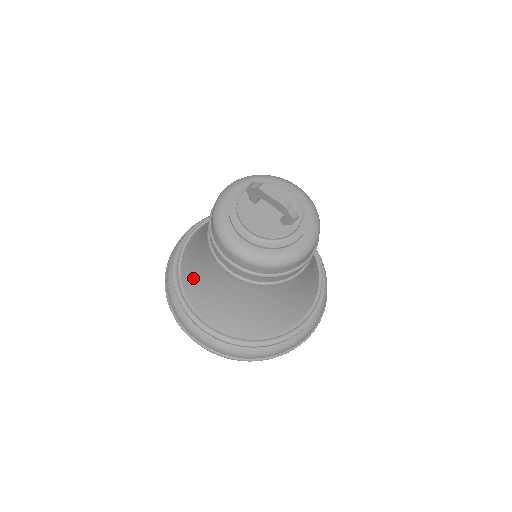
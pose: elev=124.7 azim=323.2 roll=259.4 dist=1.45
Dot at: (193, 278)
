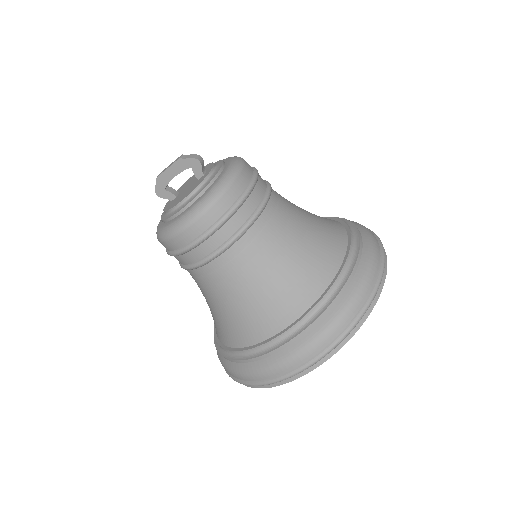
Dot at: (225, 326)
